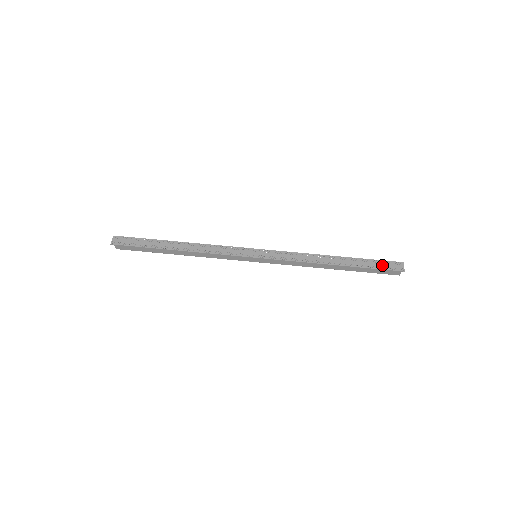
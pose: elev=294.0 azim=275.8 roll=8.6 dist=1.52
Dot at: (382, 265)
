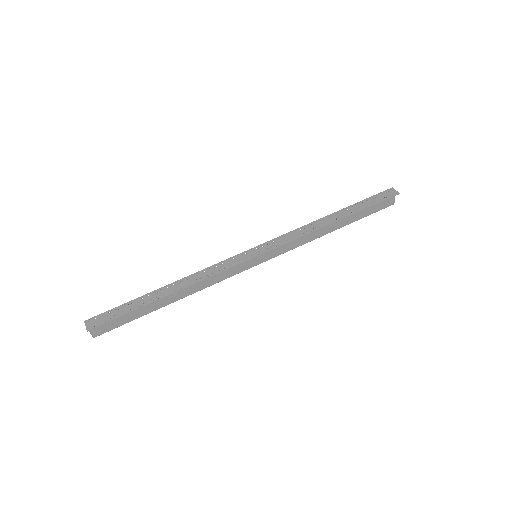
Dot at: (377, 199)
